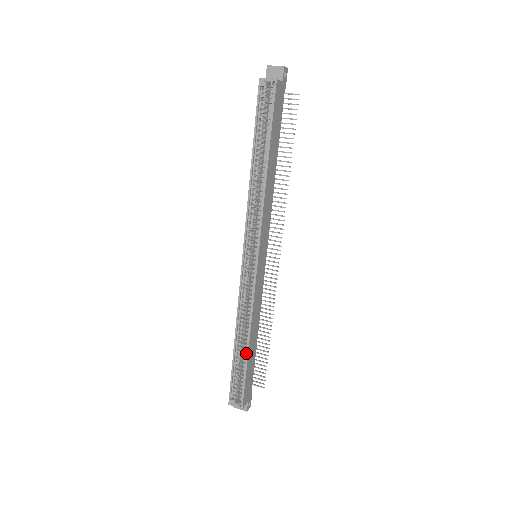
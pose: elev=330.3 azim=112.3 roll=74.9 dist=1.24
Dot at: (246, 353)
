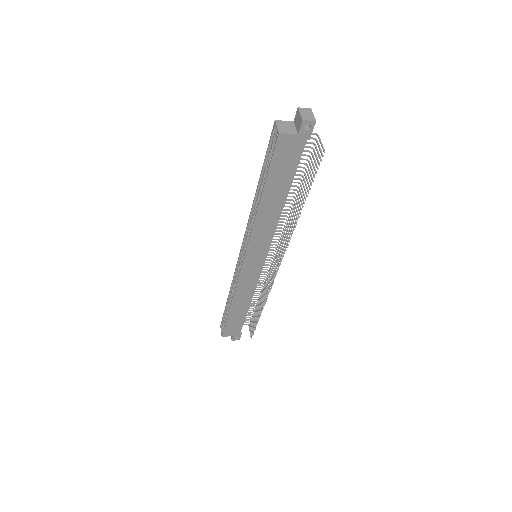
Dot at: (230, 310)
